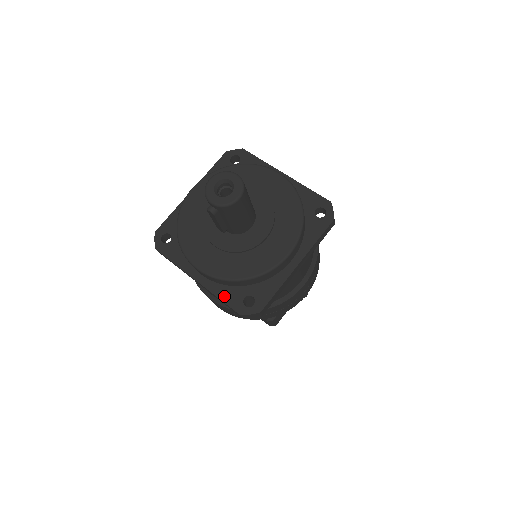
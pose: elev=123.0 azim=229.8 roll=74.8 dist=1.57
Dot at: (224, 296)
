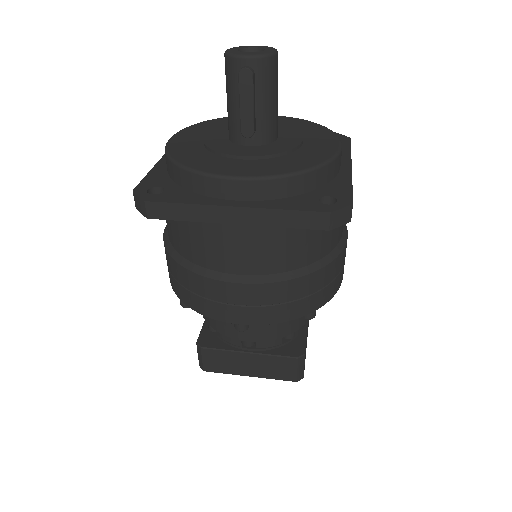
Dot at: (290, 206)
